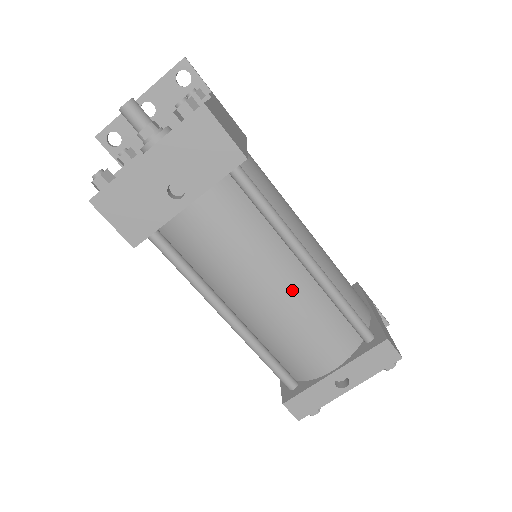
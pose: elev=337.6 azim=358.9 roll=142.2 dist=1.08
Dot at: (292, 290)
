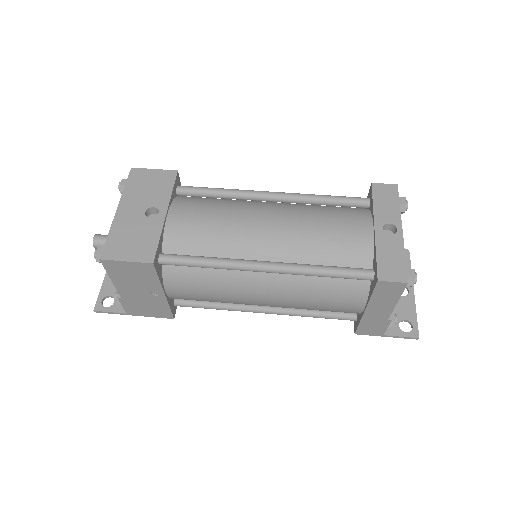
Dot at: (282, 211)
